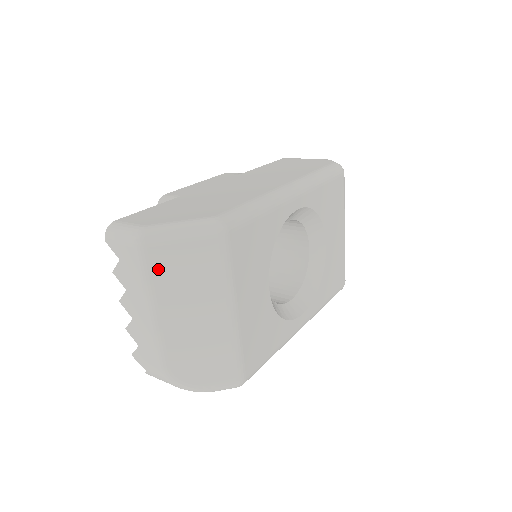
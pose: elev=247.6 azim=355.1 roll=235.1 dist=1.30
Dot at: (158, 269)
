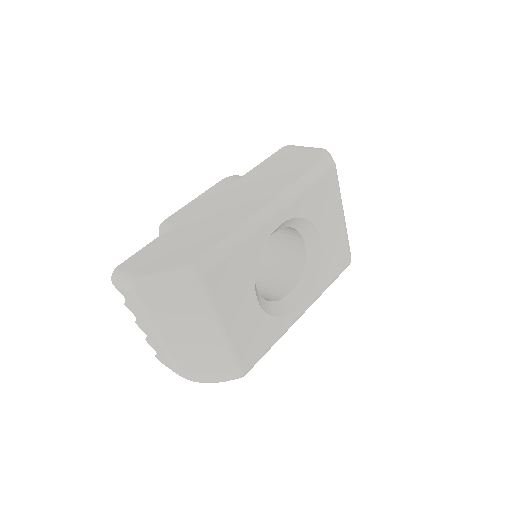
Dot at: (153, 308)
